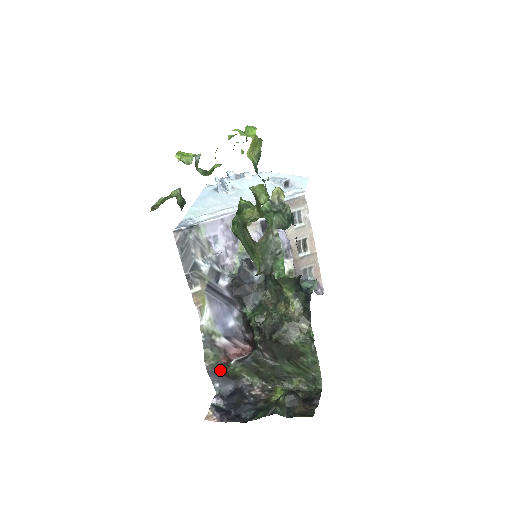
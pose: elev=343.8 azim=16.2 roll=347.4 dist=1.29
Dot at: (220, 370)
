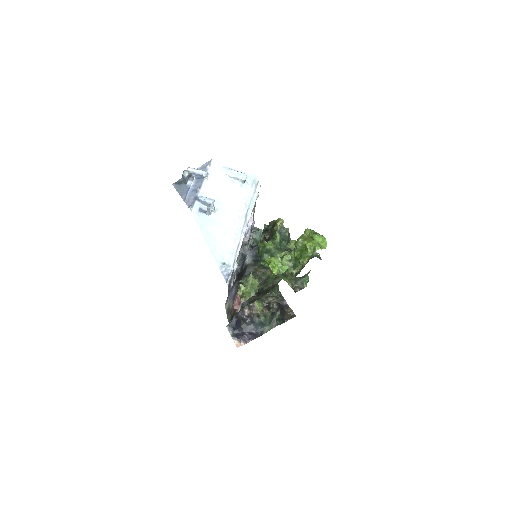
Dot at: occluded
